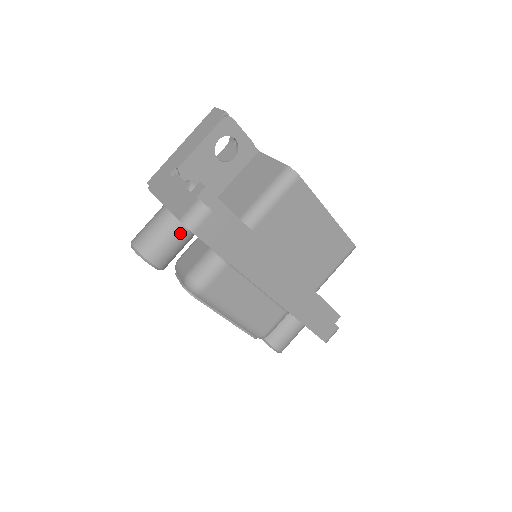
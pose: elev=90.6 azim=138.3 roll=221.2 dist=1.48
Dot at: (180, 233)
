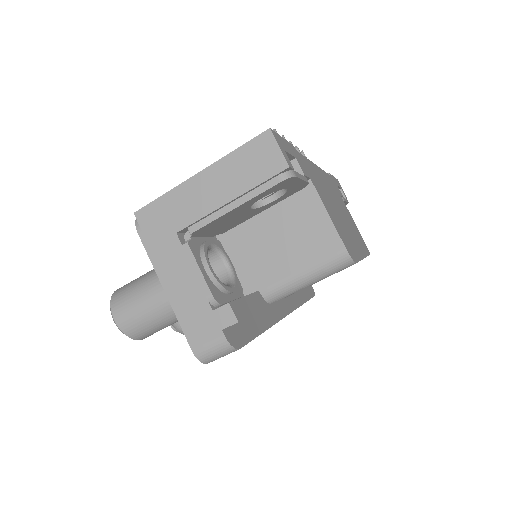
Dot at: occluded
